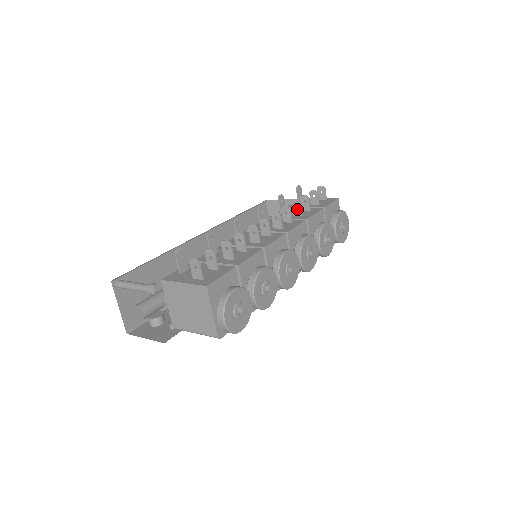
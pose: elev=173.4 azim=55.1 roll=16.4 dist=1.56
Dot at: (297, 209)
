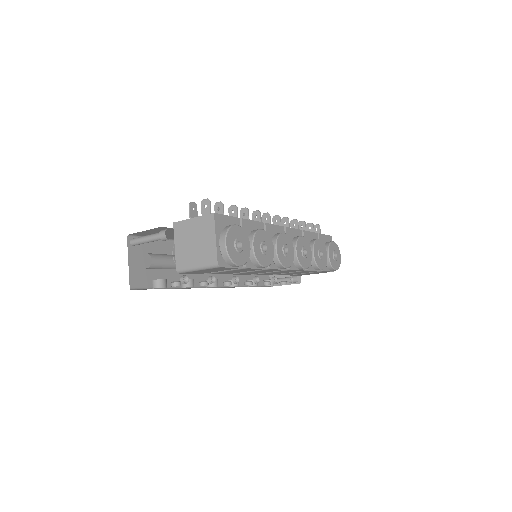
Dot at: (295, 227)
